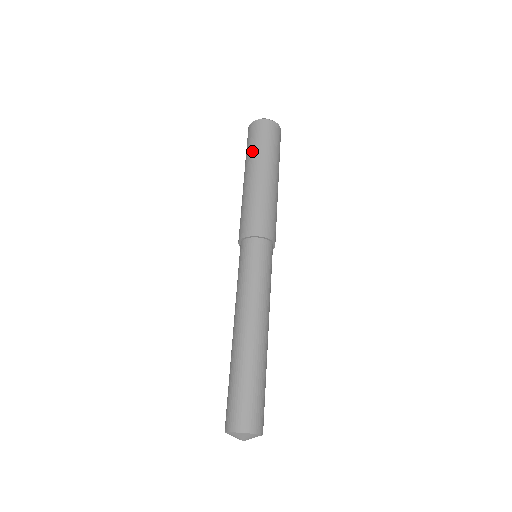
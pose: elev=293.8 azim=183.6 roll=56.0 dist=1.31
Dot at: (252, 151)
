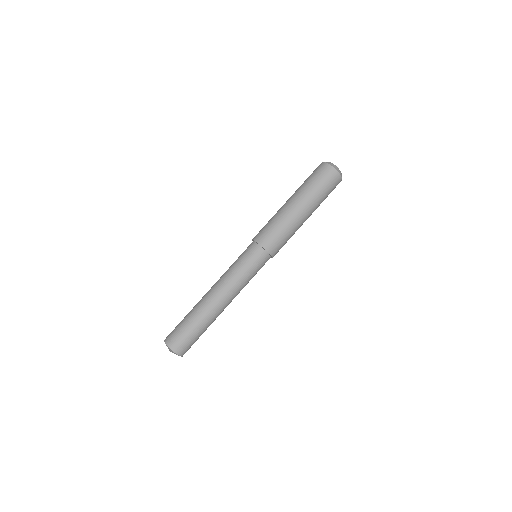
Dot at: (313, 190)
